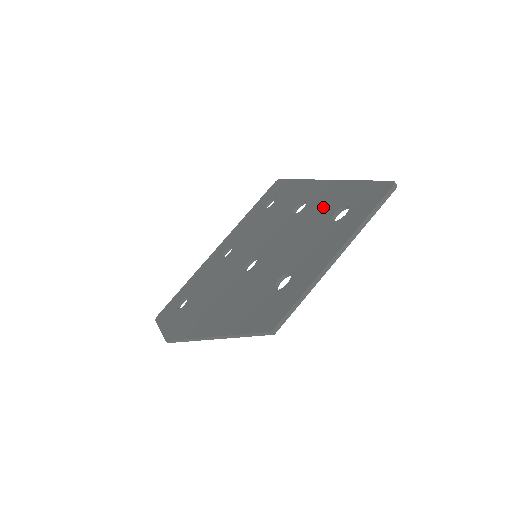
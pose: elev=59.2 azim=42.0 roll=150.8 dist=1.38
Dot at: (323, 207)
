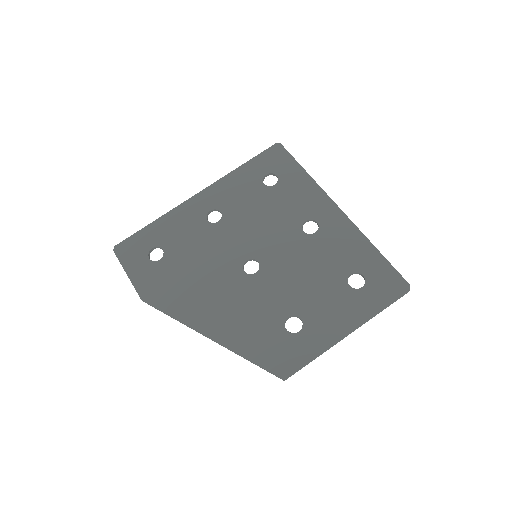
Dot at: (338, 254)
